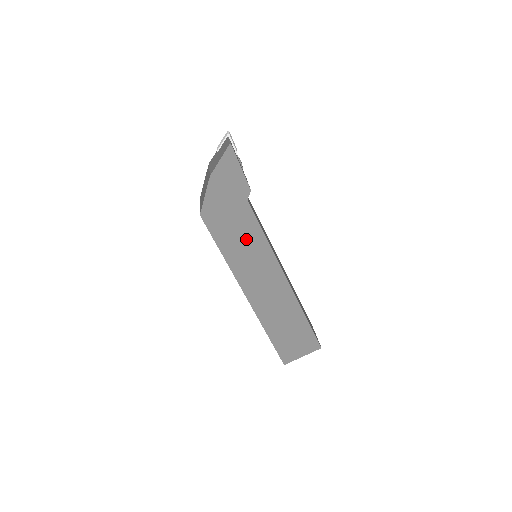
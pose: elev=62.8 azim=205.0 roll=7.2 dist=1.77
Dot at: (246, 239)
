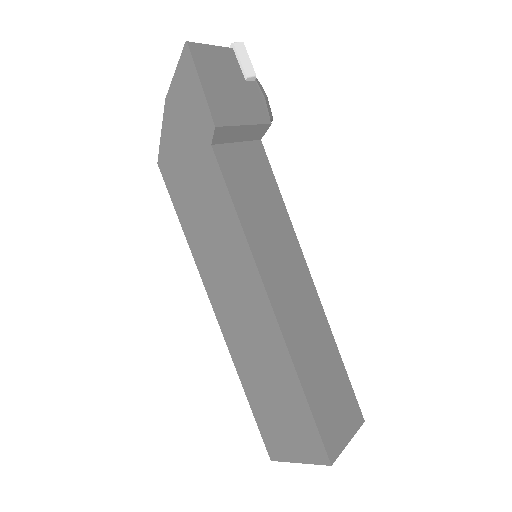
Dot at: (212, 214)
